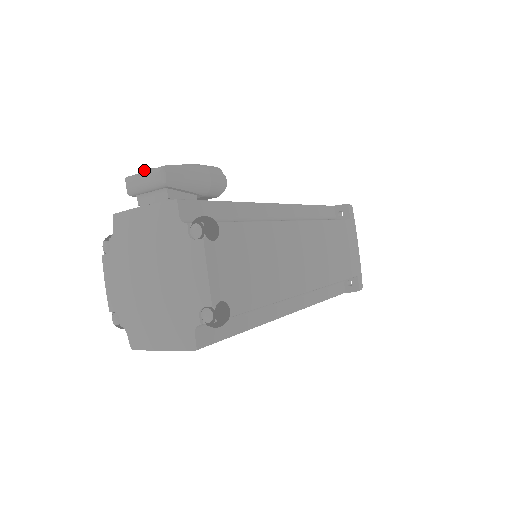
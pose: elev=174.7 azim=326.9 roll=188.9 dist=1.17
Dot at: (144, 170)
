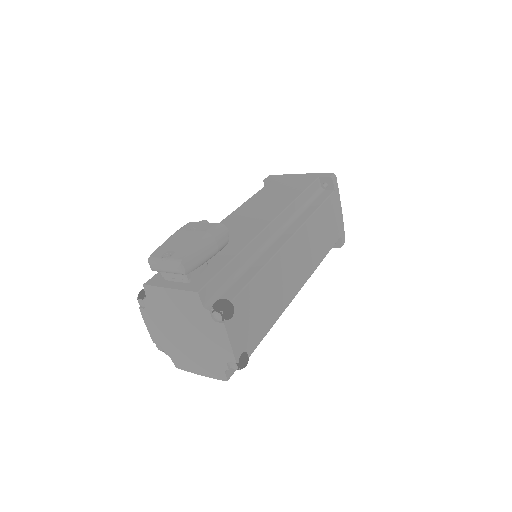
Dot at: (164, 259)
